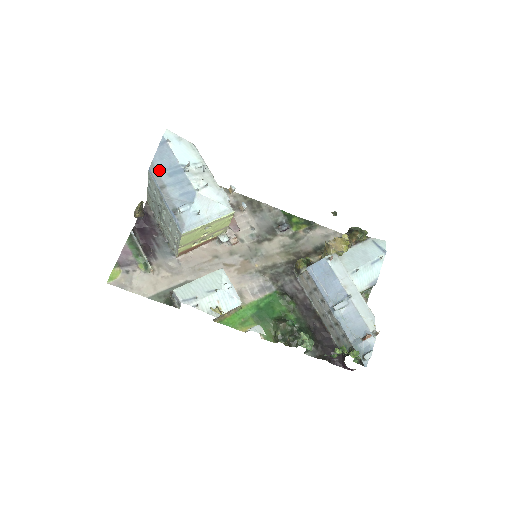
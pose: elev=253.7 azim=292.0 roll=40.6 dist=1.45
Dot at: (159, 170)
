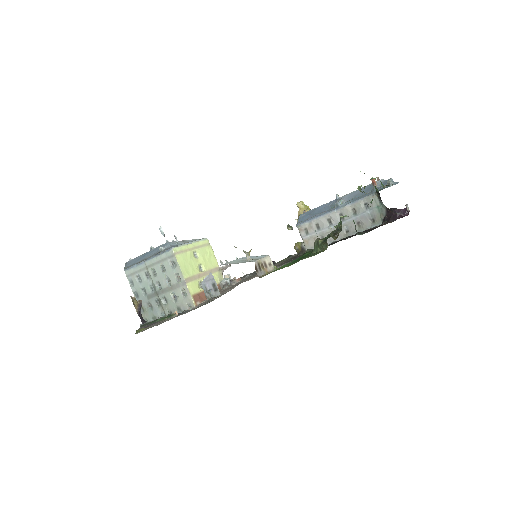
Dot at: (132, 264)
